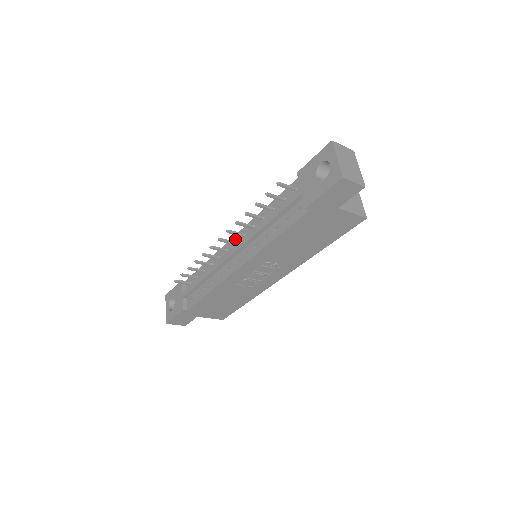
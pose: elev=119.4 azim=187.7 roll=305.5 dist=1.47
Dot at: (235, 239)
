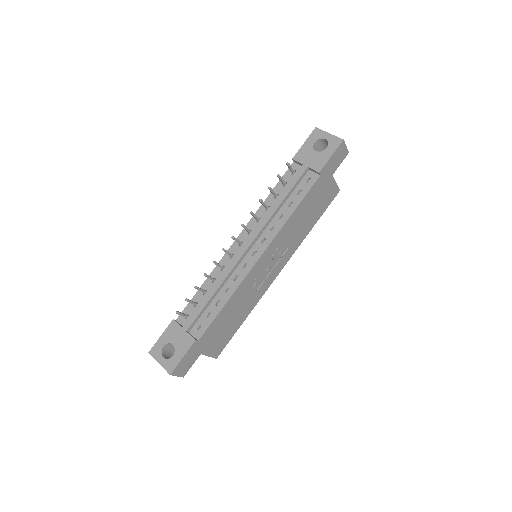
Dot at: occluded
